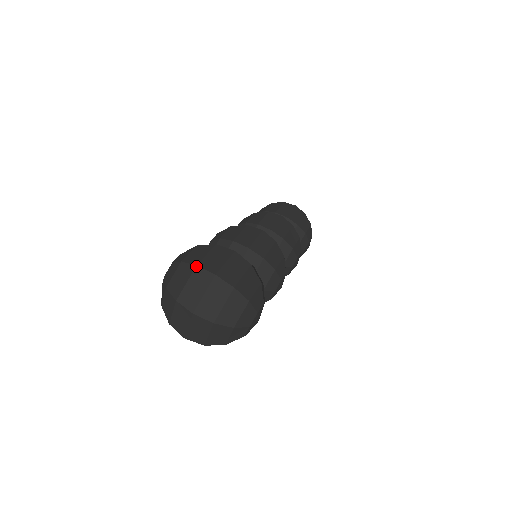
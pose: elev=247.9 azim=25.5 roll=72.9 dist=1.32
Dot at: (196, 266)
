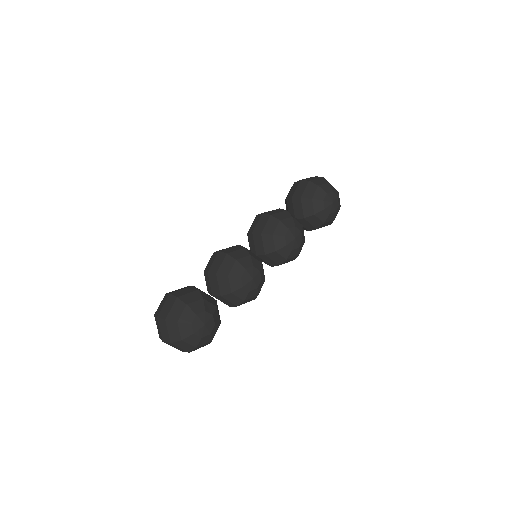
Dot at: (154, 316)
